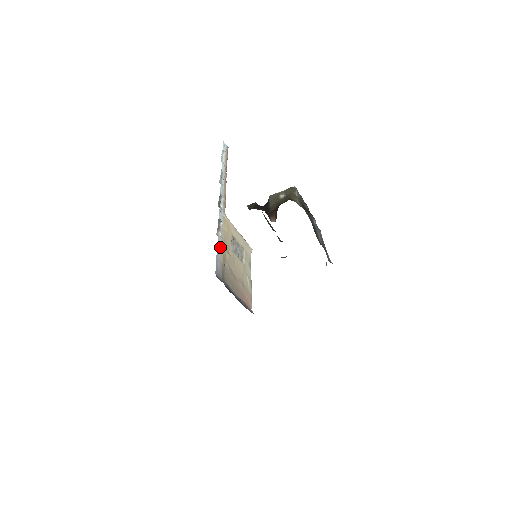
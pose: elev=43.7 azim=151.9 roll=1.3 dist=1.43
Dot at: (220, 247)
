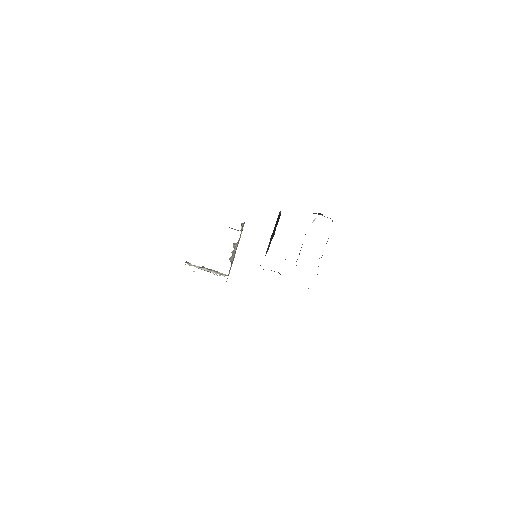
Dot at: occluded
